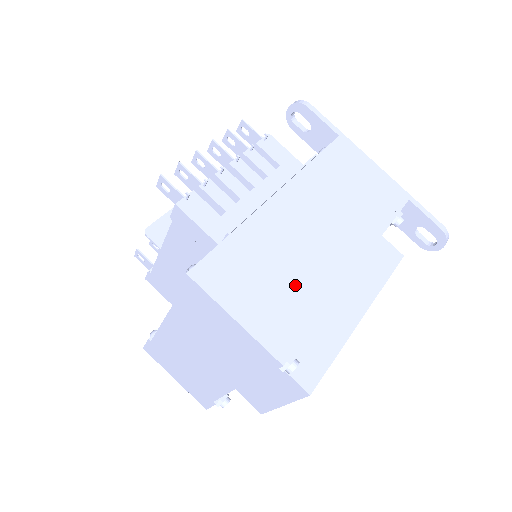
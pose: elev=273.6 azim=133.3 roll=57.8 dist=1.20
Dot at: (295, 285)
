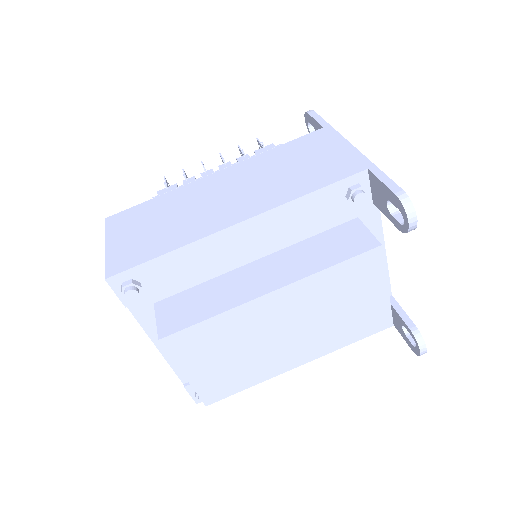
Dot at: (167, 231)
